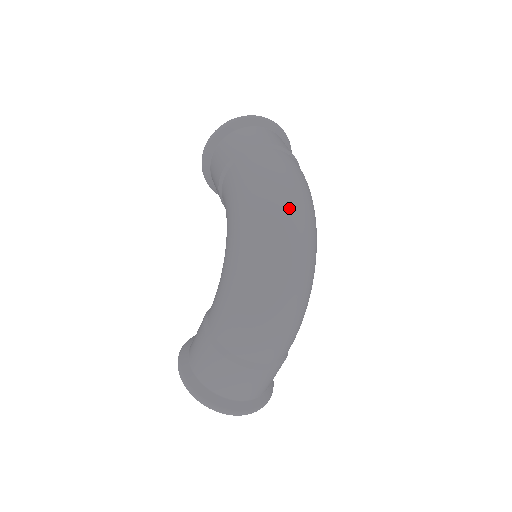
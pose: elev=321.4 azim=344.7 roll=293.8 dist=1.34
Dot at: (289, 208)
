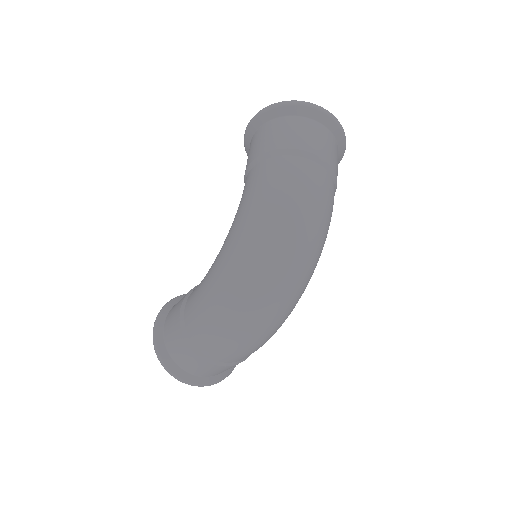
Dot at: (289, 241)
